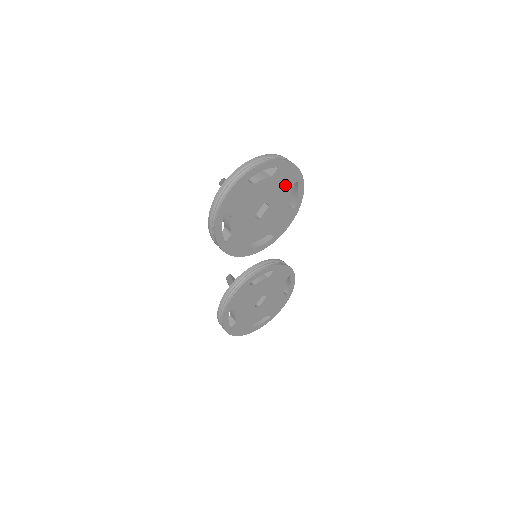
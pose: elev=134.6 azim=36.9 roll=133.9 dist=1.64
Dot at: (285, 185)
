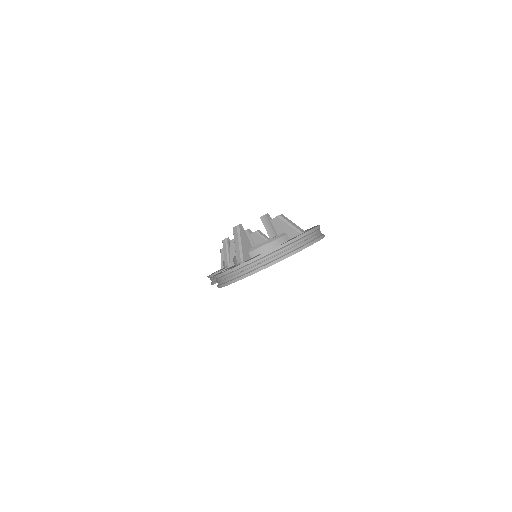
Dot at: occluded
